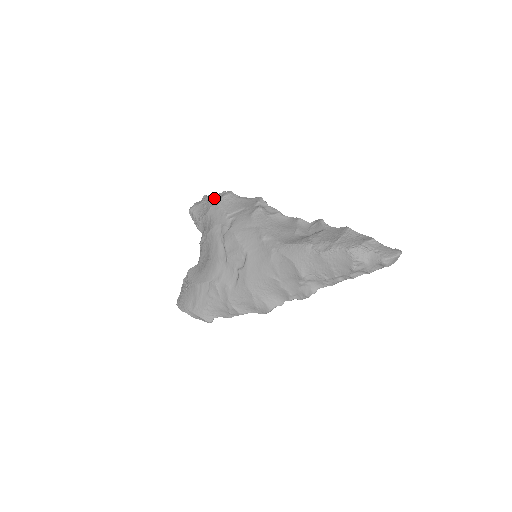
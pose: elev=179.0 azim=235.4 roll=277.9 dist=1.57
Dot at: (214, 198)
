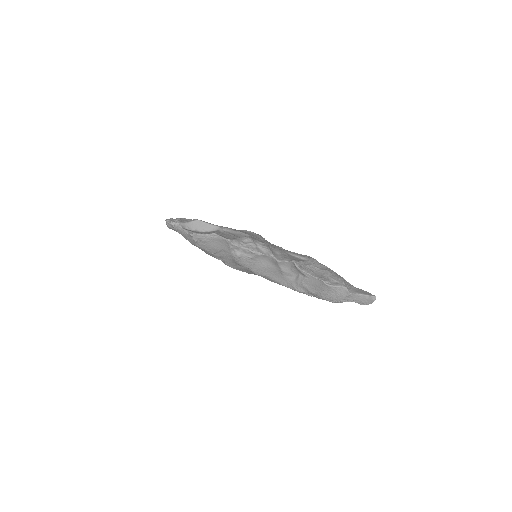
Dot at: (186, 237)
